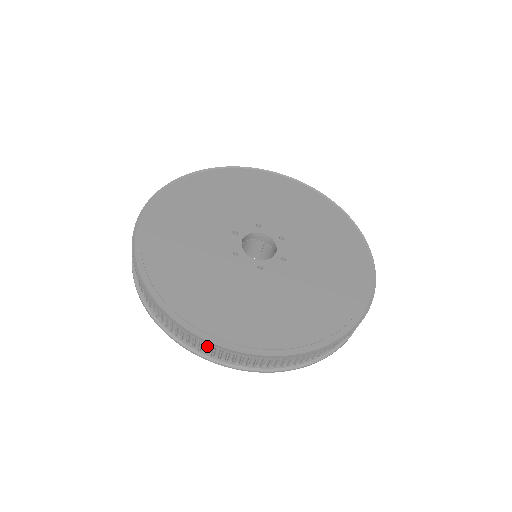
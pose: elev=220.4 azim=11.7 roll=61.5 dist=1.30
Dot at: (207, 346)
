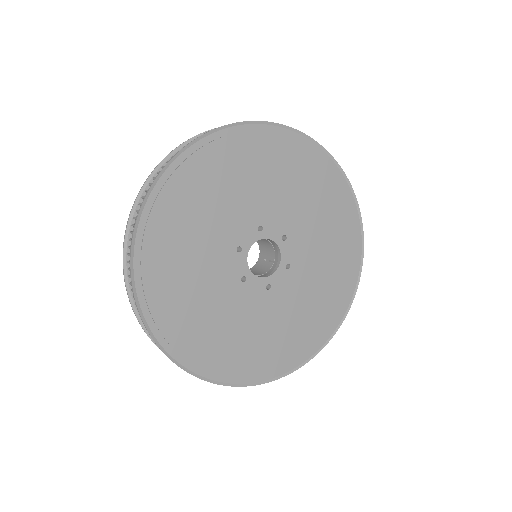
Dot at: occluded
